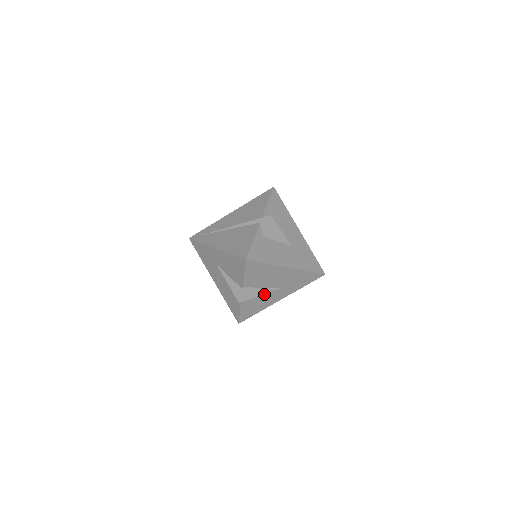
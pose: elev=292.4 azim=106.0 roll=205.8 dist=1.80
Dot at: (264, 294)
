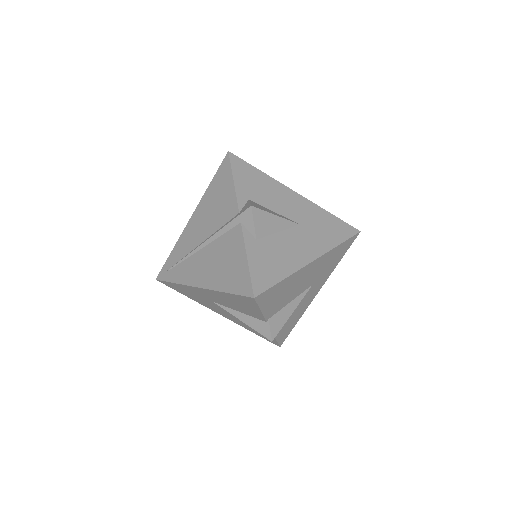
Dot at: occluded
